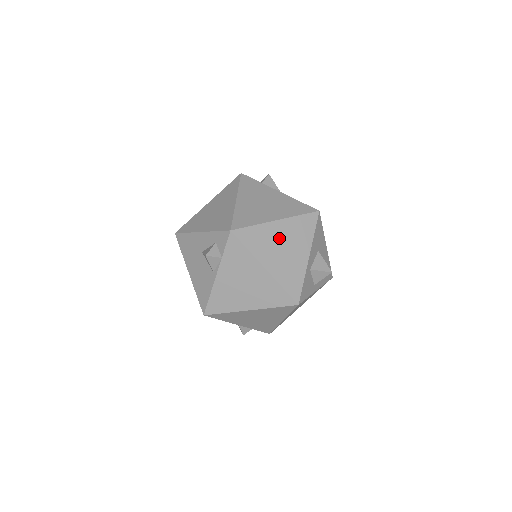
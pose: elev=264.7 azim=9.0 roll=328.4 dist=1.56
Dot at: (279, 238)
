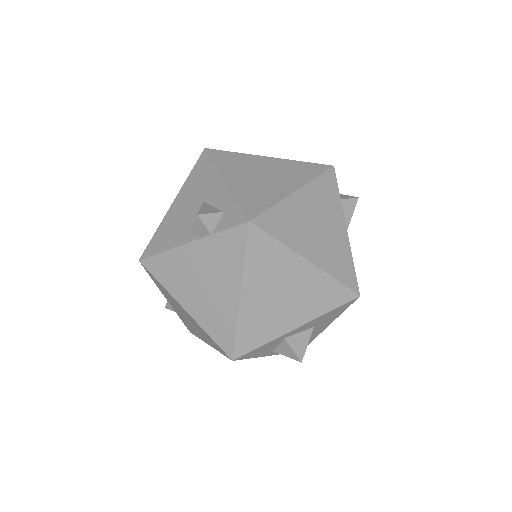
Dot at: (290, 280)
